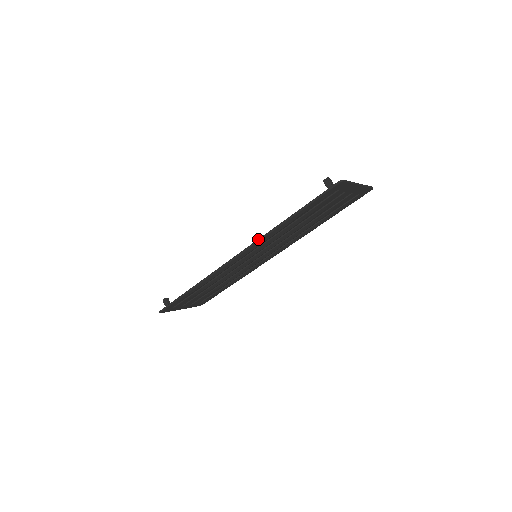
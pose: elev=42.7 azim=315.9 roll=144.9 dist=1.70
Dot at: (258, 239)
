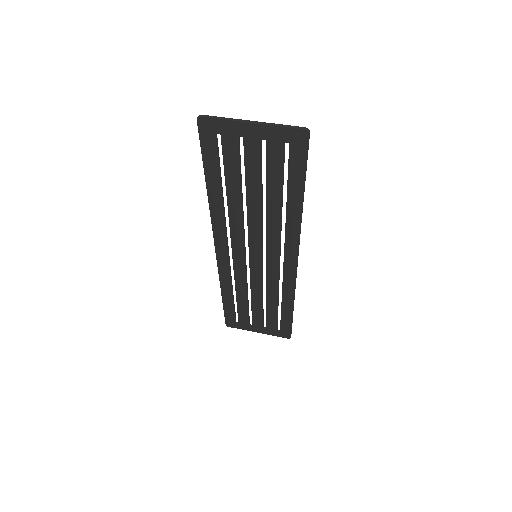
Dot at: (212, 221)
